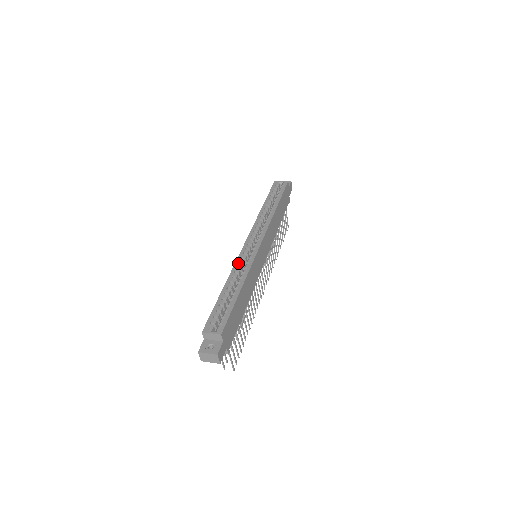
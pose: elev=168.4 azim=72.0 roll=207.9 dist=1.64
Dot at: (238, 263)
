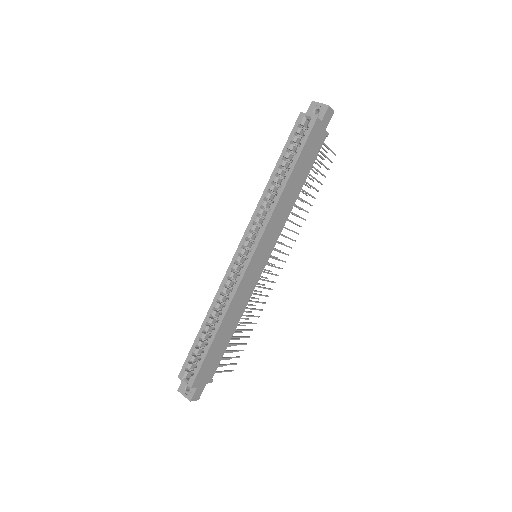
Dot at: (222, 287)
